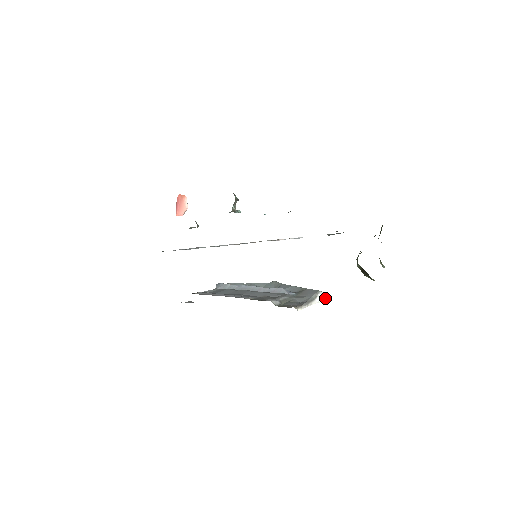
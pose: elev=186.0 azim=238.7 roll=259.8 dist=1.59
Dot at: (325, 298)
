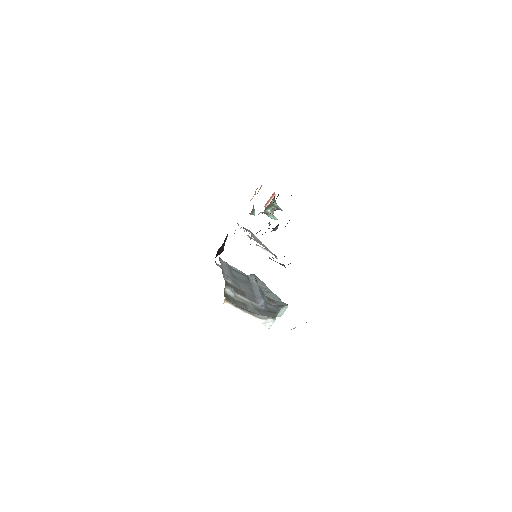
Dot at: (269, 325)
